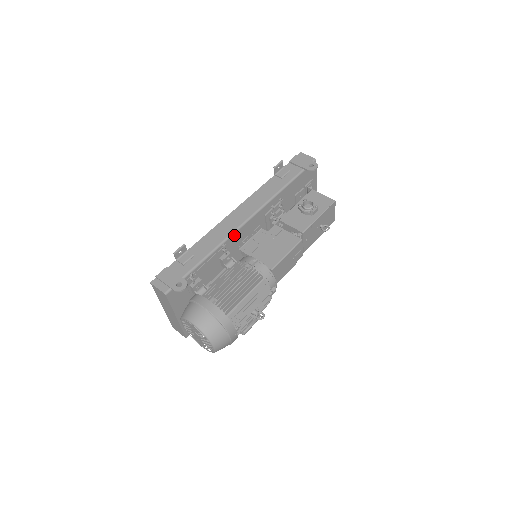
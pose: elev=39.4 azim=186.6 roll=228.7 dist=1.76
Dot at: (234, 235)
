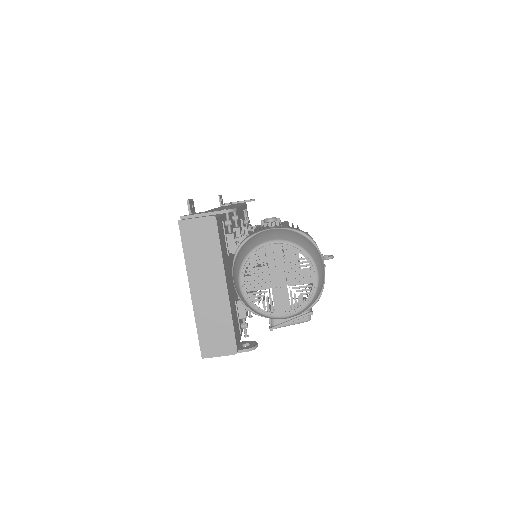
Dot at: occluded
